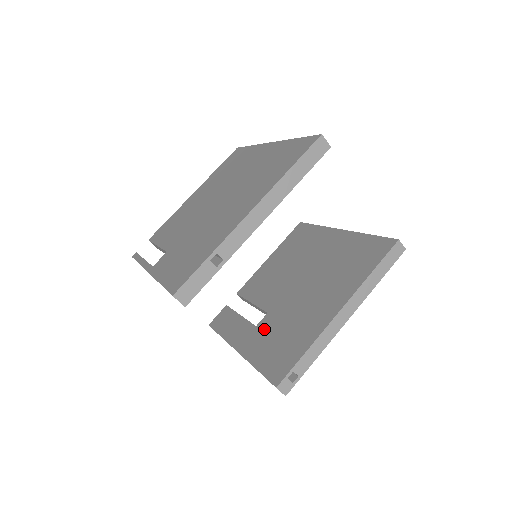
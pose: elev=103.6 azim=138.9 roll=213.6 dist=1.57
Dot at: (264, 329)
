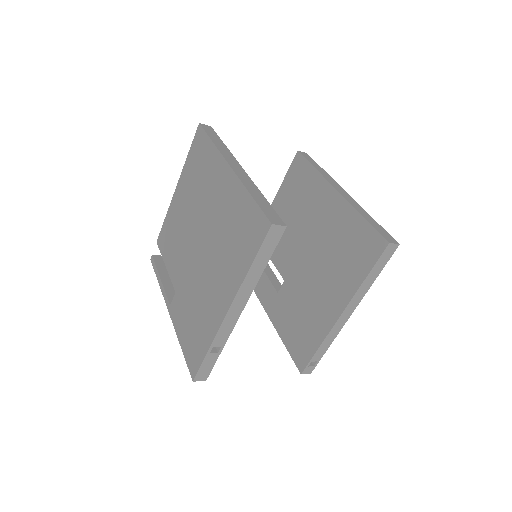
Dot at: (284, 301)
